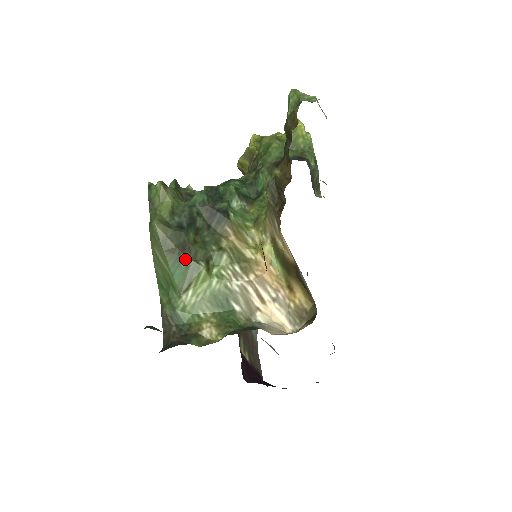
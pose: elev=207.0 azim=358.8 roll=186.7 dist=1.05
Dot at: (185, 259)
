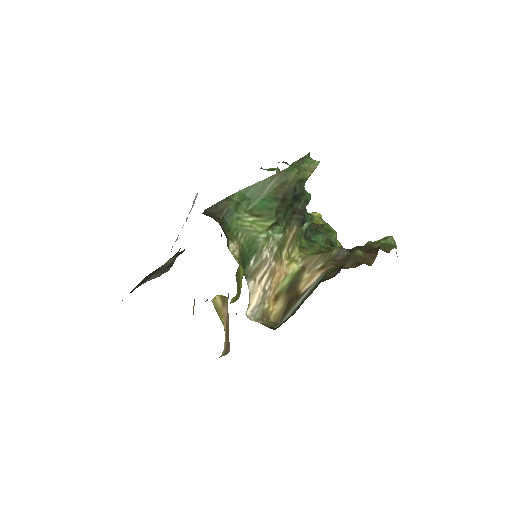
Dot at: (276, 205)
